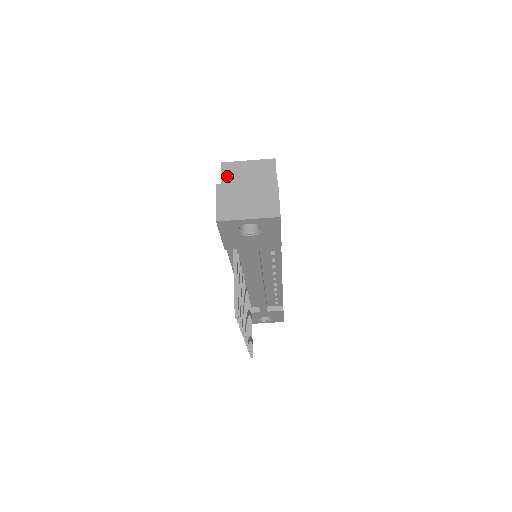
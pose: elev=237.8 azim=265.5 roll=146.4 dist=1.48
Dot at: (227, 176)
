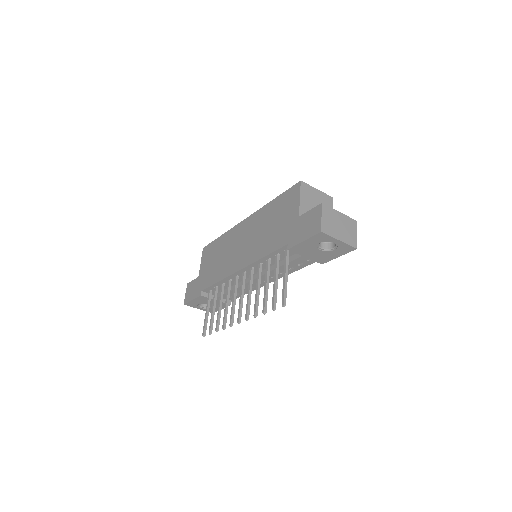
Dot at: (304, 194)
